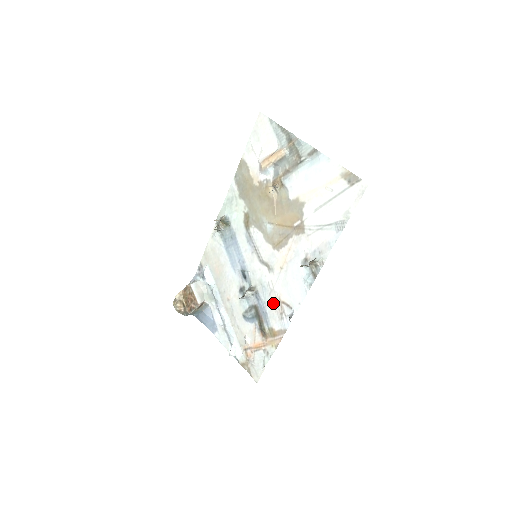
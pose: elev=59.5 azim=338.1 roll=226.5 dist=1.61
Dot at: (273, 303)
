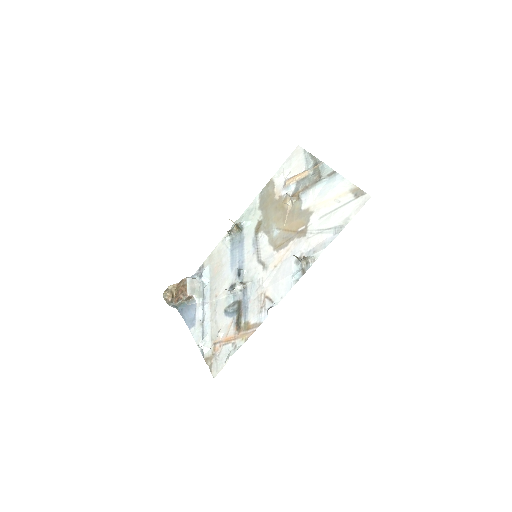
Dot at: (257, 298)
